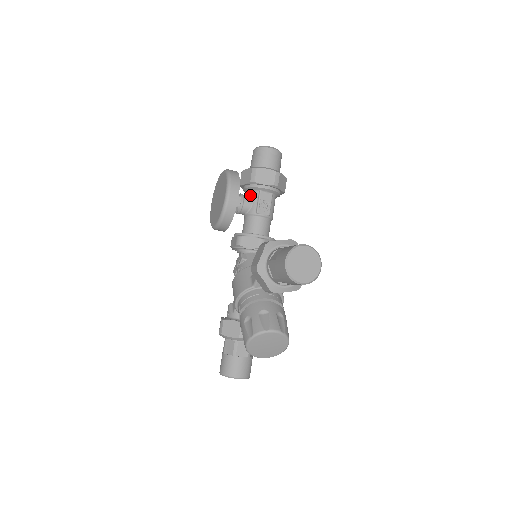
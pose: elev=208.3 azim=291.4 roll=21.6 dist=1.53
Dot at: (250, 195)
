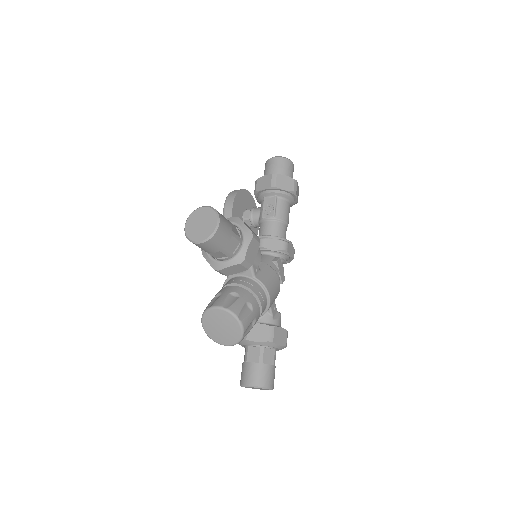
Dot at: occluded
